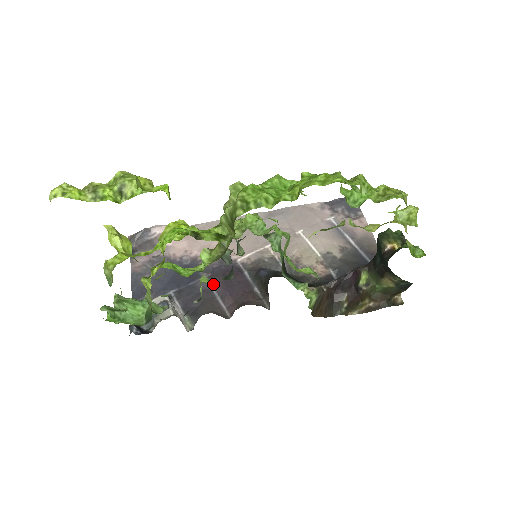
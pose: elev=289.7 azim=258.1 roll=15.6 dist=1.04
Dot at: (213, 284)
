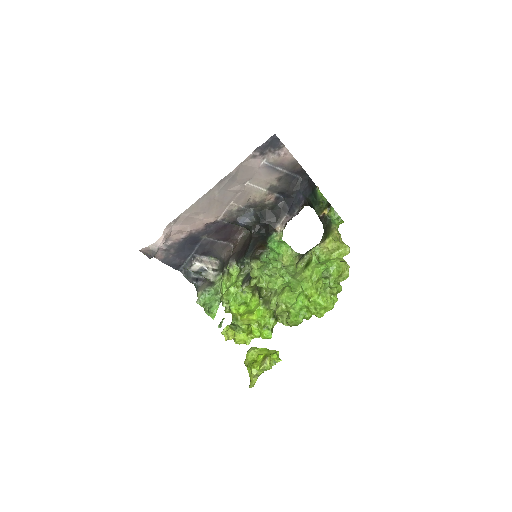
Dot at: (233, 265)
